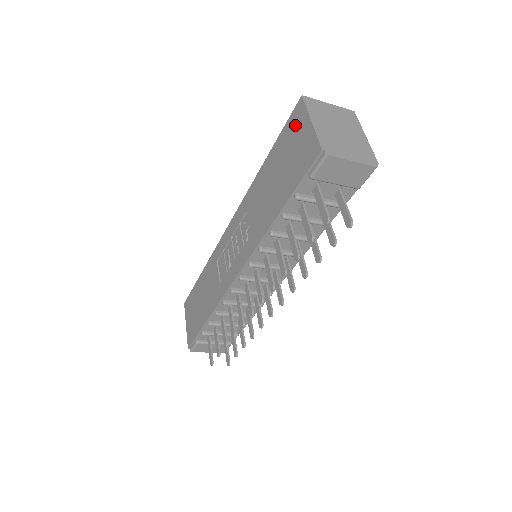
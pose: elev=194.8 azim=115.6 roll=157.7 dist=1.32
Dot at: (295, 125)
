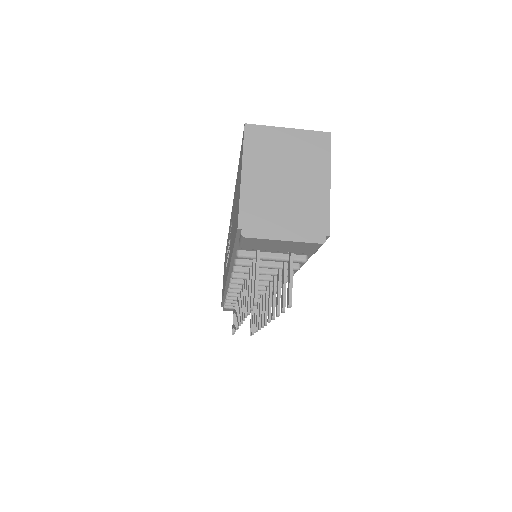
Dot at: (240, 161)
